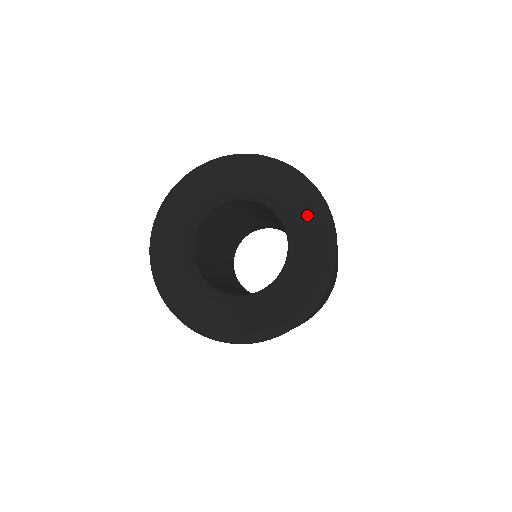
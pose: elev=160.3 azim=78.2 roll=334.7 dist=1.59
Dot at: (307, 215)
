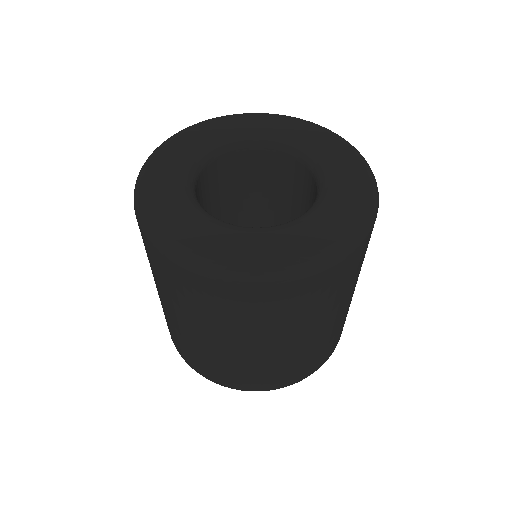
Dot at: (335, 150)
